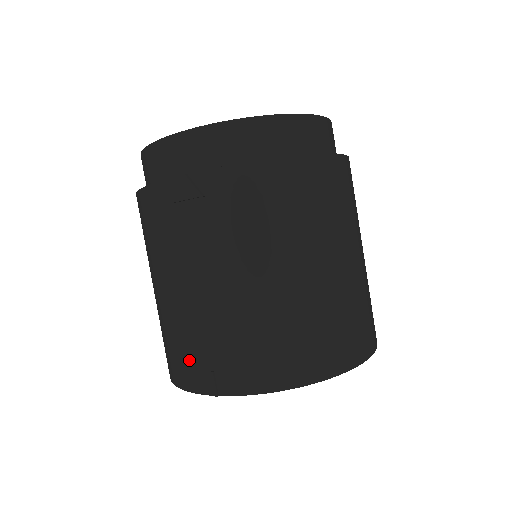
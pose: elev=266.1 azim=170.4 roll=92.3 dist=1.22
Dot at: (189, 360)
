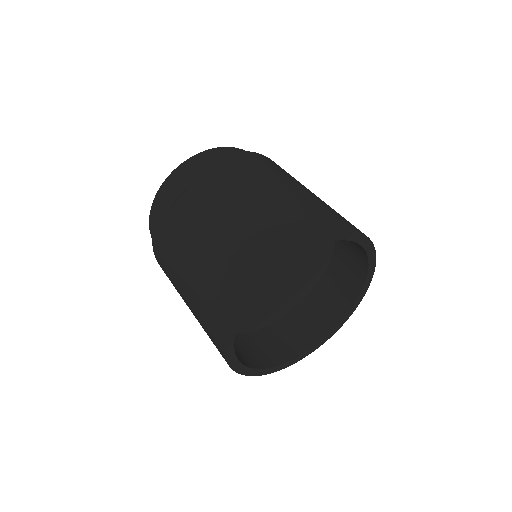
Dot at: (221, 290)
